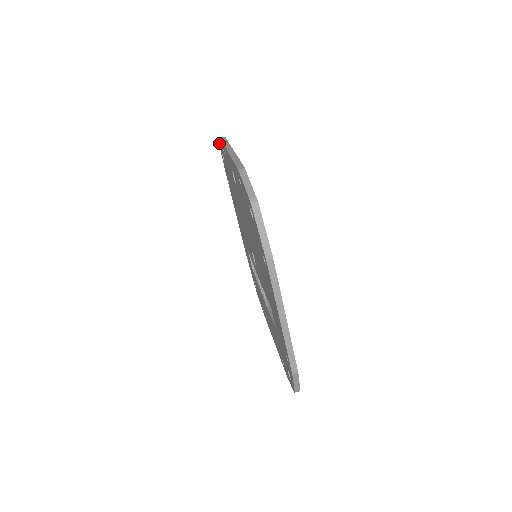
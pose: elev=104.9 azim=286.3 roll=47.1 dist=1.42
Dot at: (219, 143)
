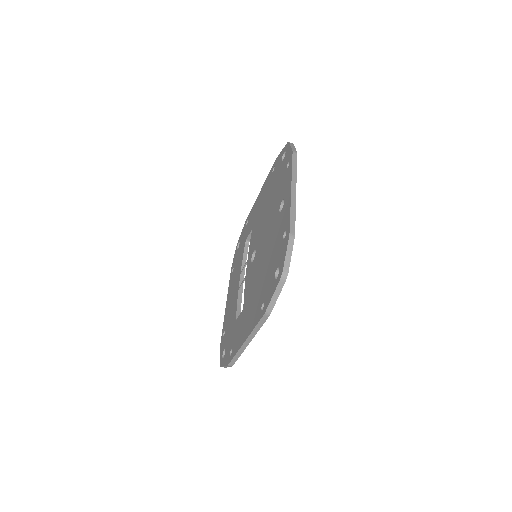
Dot at: (289, 143)
